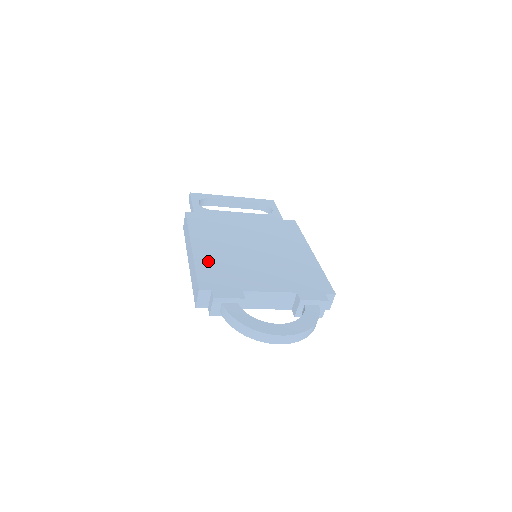
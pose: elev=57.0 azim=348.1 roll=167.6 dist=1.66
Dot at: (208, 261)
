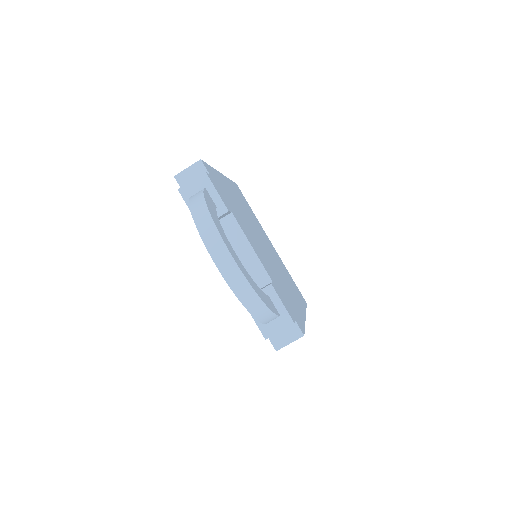
Dot at: (225, 185)
